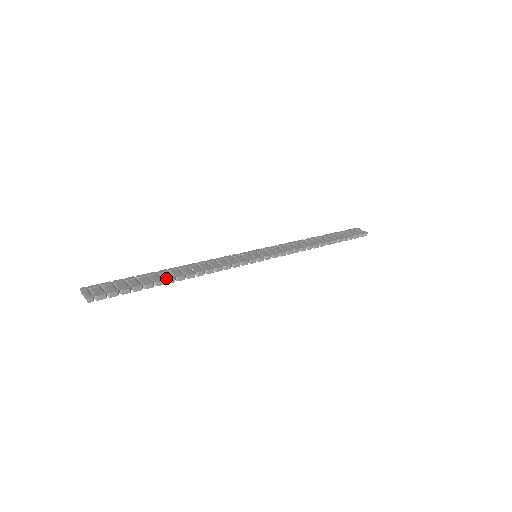
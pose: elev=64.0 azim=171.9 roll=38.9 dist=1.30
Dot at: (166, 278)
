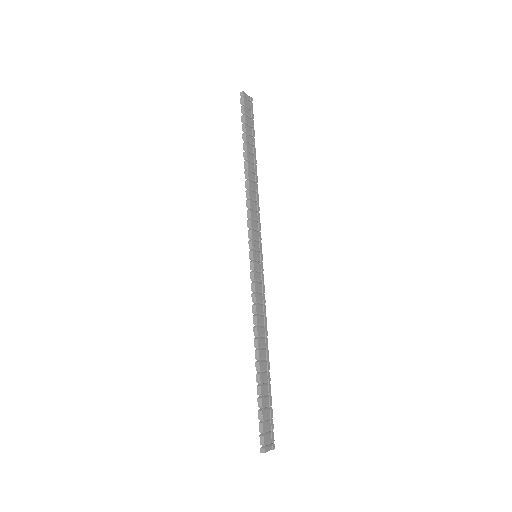
Dot at: occluded
